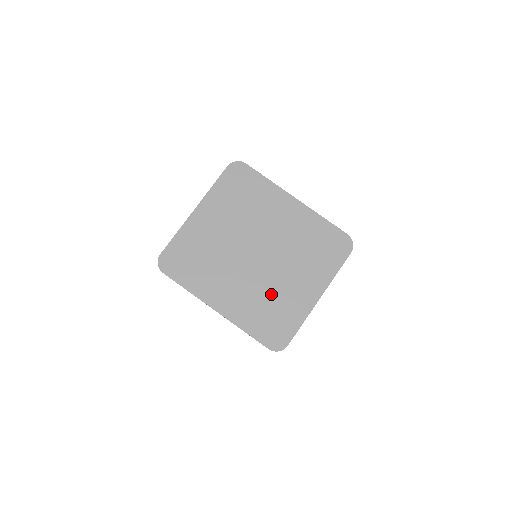
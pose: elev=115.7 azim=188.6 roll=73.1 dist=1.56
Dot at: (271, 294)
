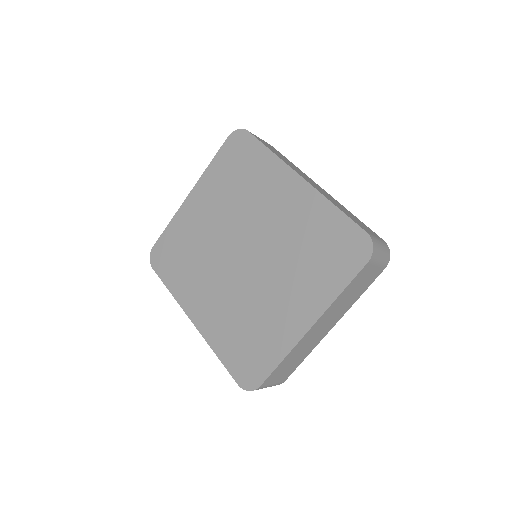
Dot at: (251, 311)
